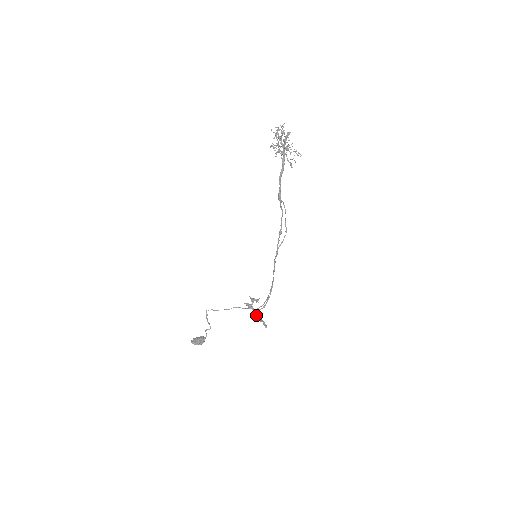
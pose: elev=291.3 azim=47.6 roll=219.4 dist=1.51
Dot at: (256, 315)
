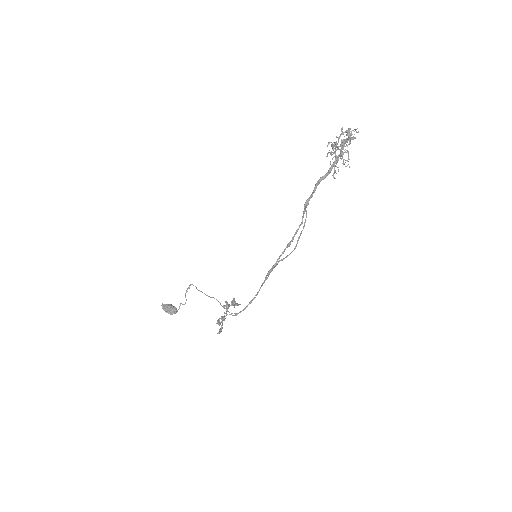
Dot at: (222, 317)
